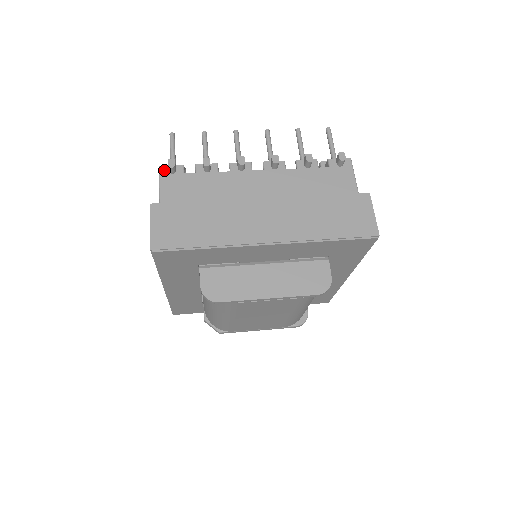
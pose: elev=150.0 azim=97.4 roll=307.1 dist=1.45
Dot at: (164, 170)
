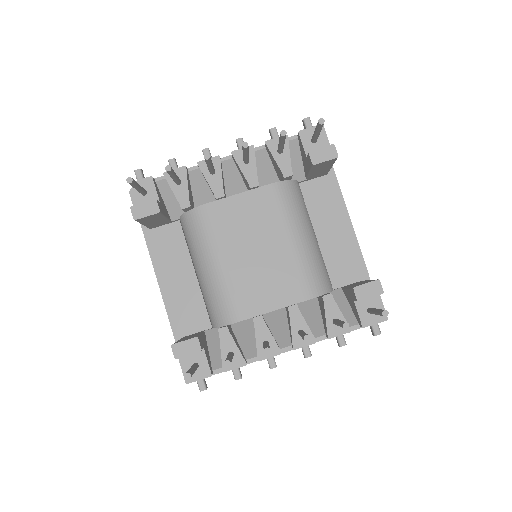
Dot at: occluded
